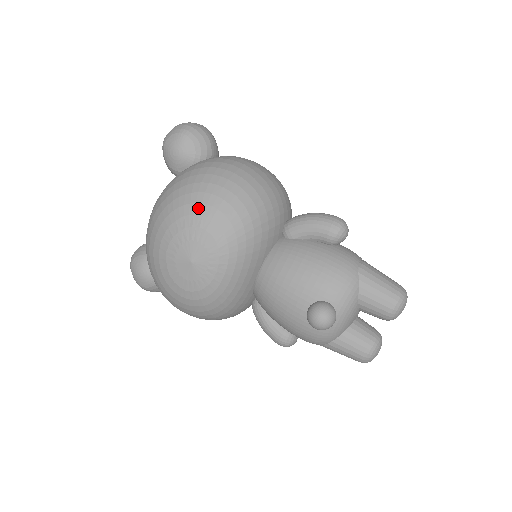
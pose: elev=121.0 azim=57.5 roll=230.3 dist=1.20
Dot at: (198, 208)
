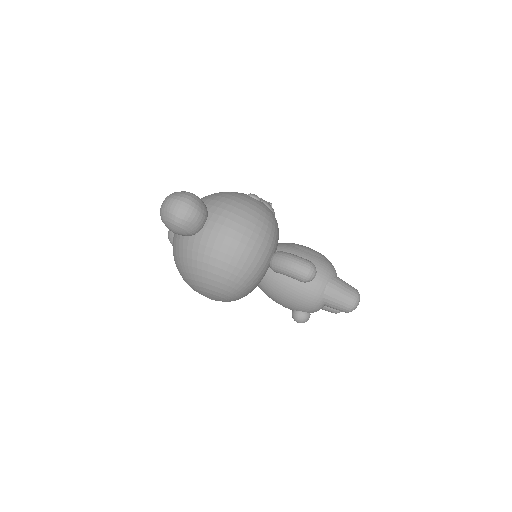
Dot at: (205, 286)
